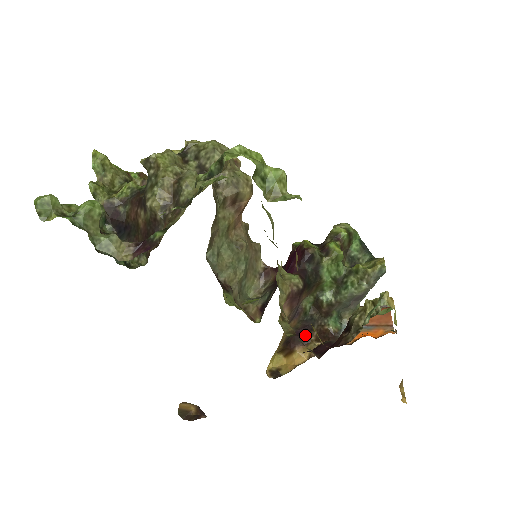
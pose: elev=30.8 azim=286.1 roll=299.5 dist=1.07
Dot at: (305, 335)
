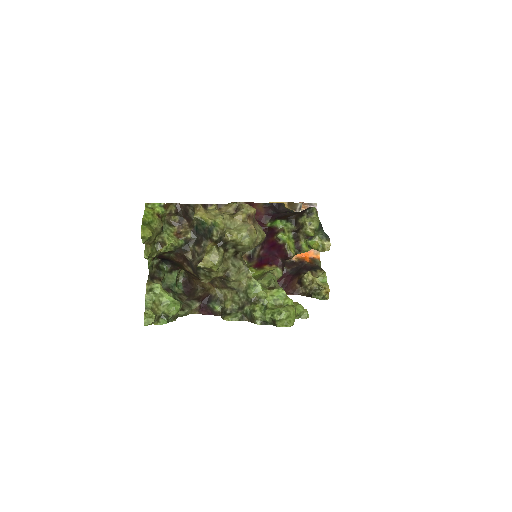
Dot at: occluded
